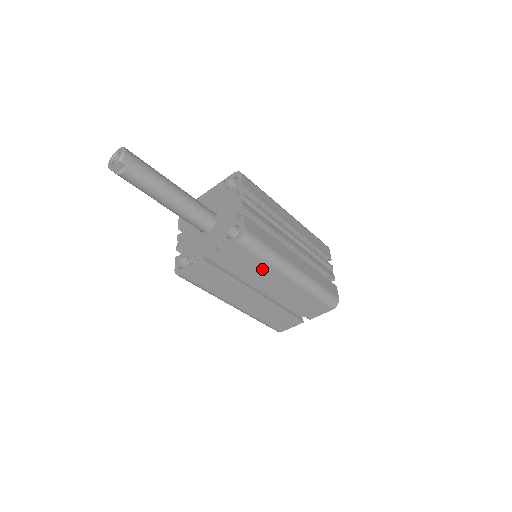
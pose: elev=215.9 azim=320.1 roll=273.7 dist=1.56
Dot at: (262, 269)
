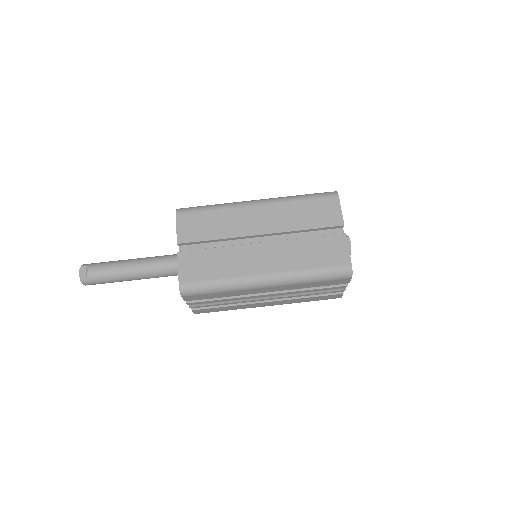
Dot at: (225, 217)
